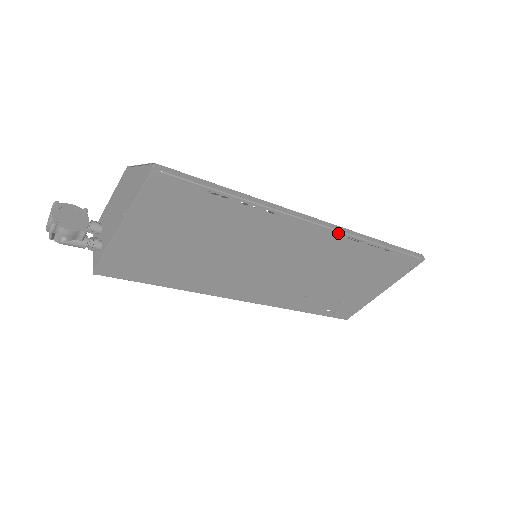
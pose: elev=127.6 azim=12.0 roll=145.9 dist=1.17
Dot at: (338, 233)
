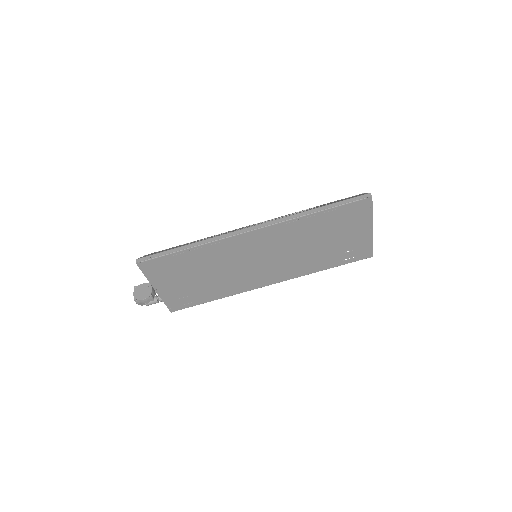
Dot at: (273, 226)
